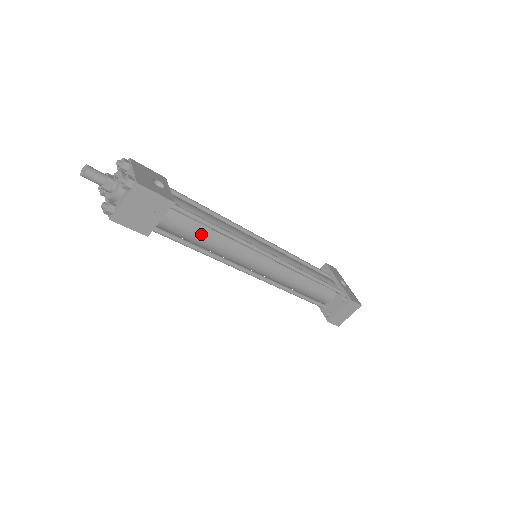
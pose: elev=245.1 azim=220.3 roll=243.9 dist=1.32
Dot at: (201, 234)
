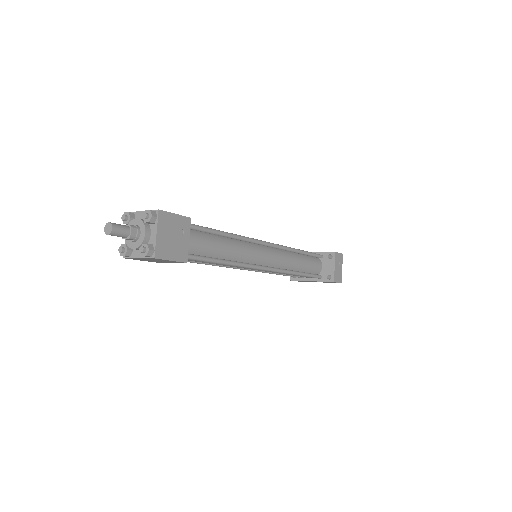
Dot at: (218, 244)
